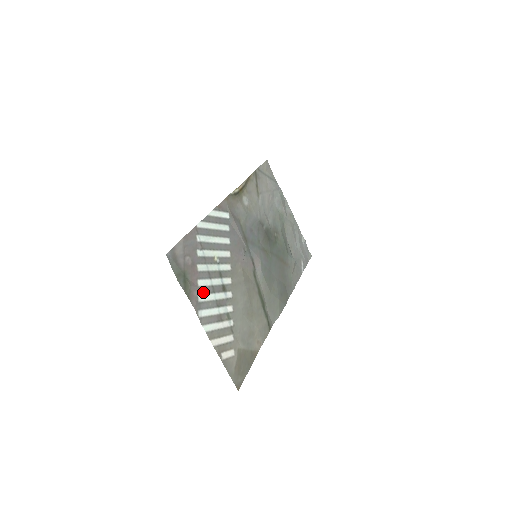
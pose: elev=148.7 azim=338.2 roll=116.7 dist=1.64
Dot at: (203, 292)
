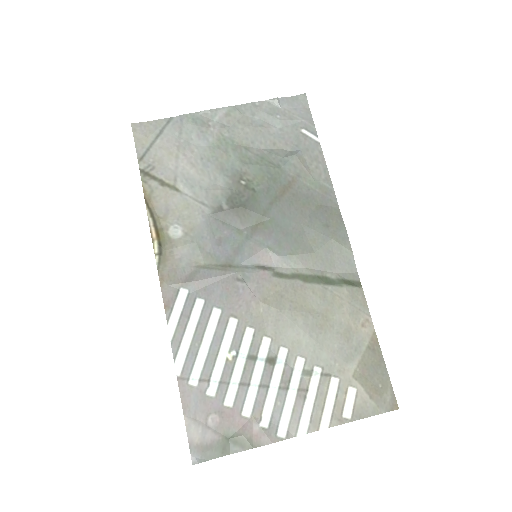
Dot at: (260, 411)
